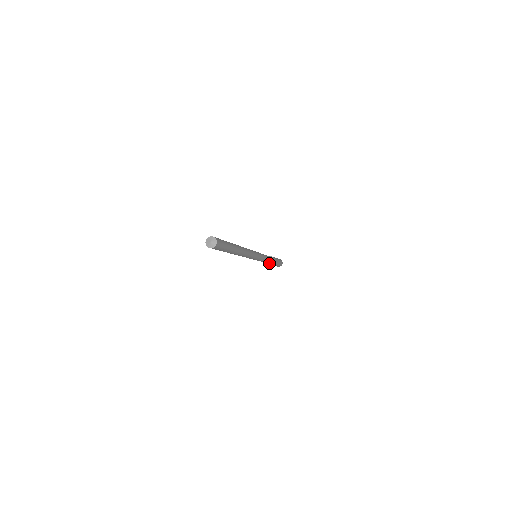
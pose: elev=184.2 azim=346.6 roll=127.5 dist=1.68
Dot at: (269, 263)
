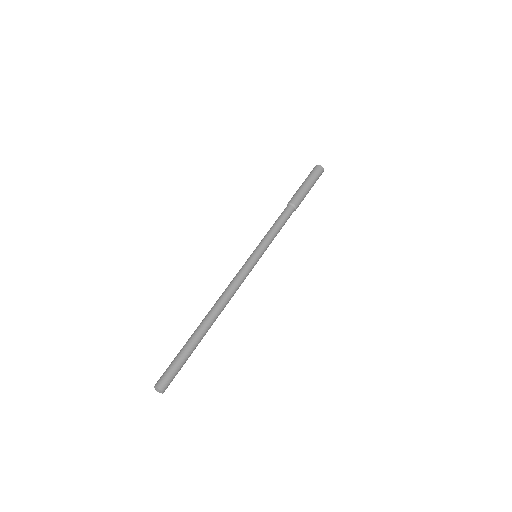
Dot at: occluded
